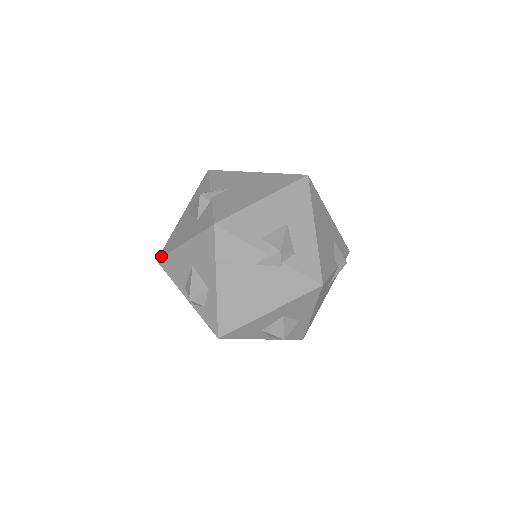
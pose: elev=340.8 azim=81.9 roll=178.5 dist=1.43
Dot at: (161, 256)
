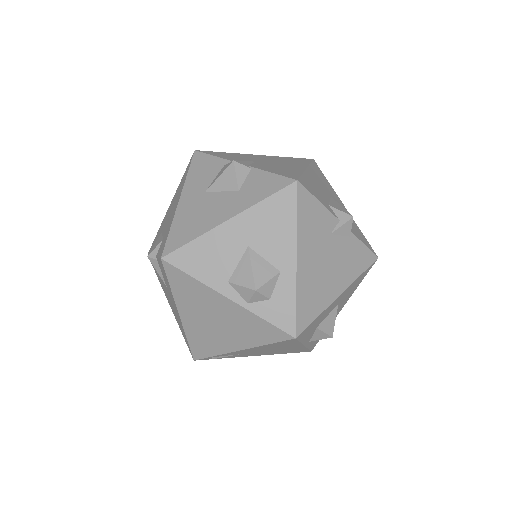
Dot at: (172, 249)
